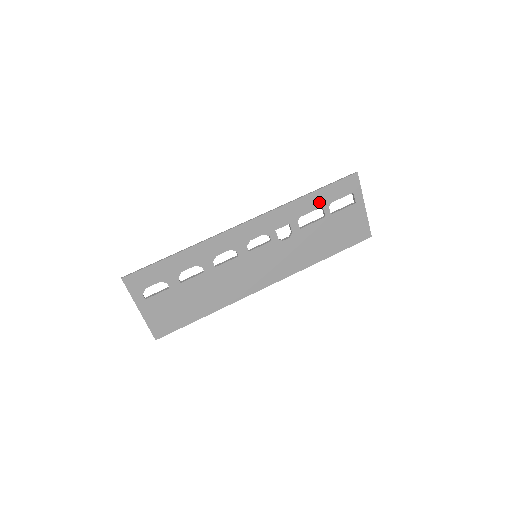
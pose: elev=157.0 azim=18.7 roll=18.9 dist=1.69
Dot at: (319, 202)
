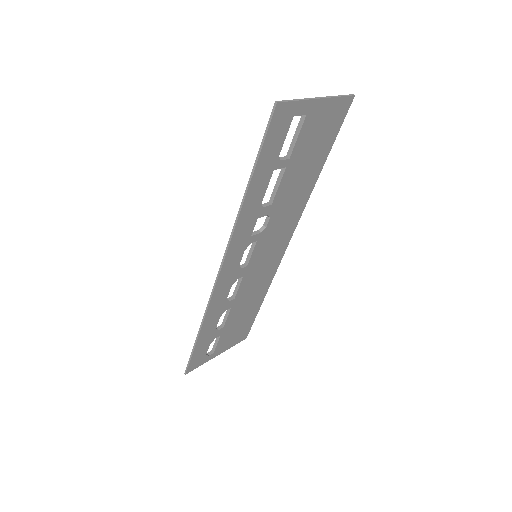
Dot at: (265, 175)
